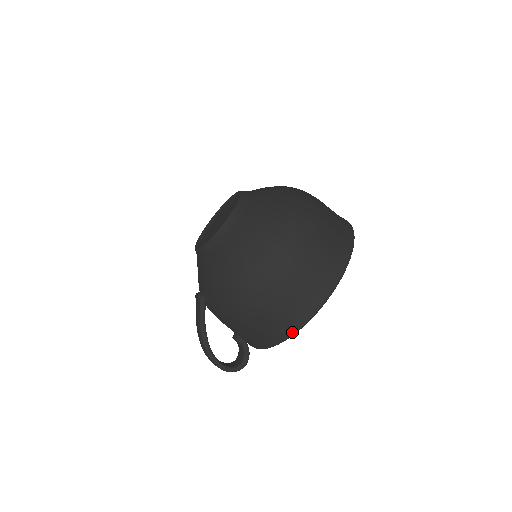
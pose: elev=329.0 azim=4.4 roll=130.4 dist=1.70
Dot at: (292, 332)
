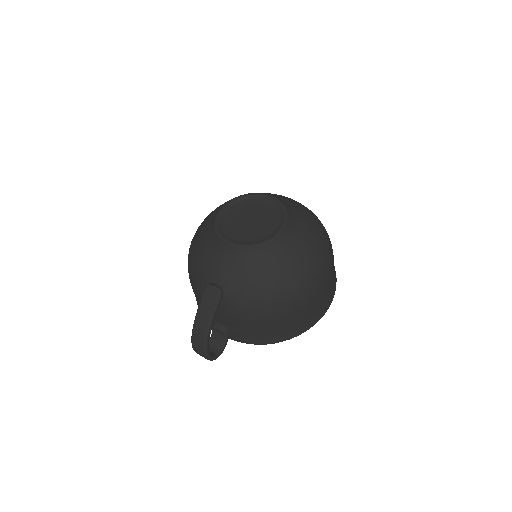
Dot at: (288, 338)
